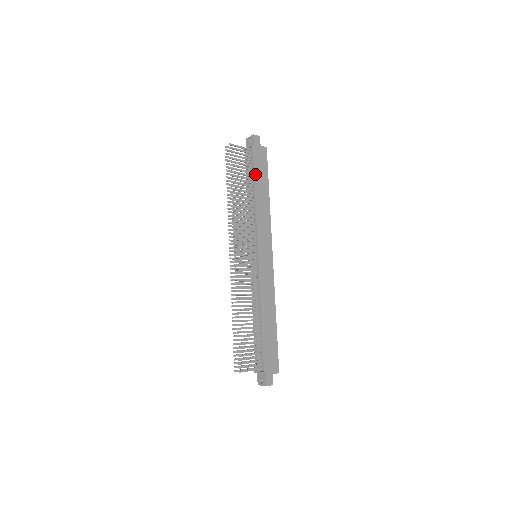
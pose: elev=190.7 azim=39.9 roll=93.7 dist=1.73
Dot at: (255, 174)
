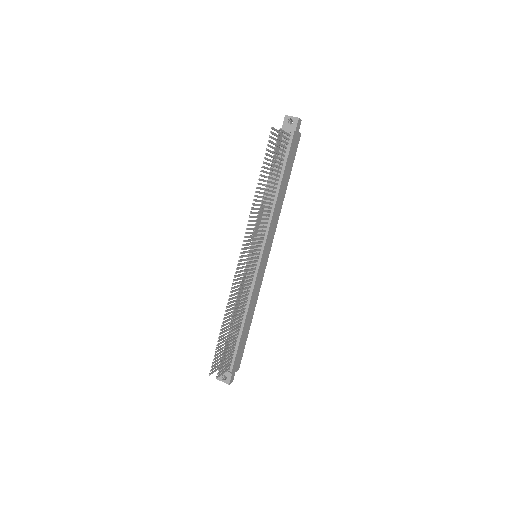
Dot at: (286, 167)
